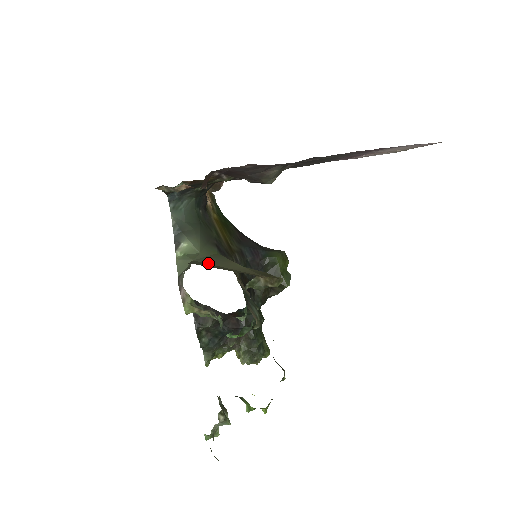
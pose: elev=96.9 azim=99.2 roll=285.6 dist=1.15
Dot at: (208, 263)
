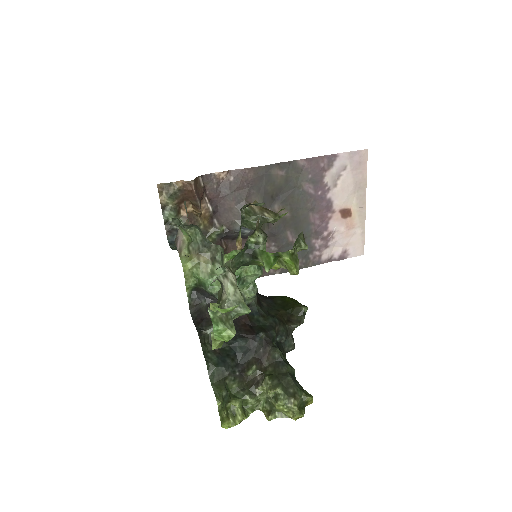
Dot at: occluded
